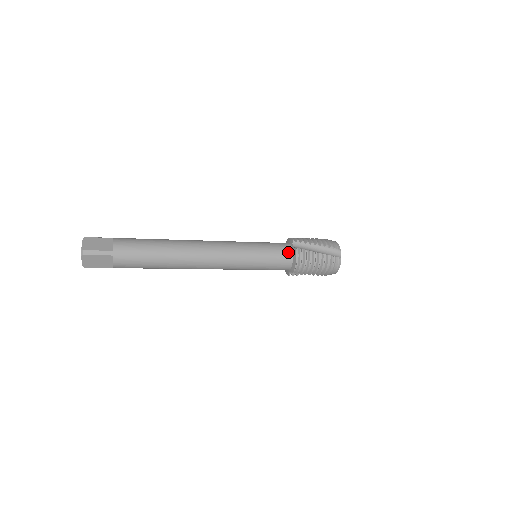
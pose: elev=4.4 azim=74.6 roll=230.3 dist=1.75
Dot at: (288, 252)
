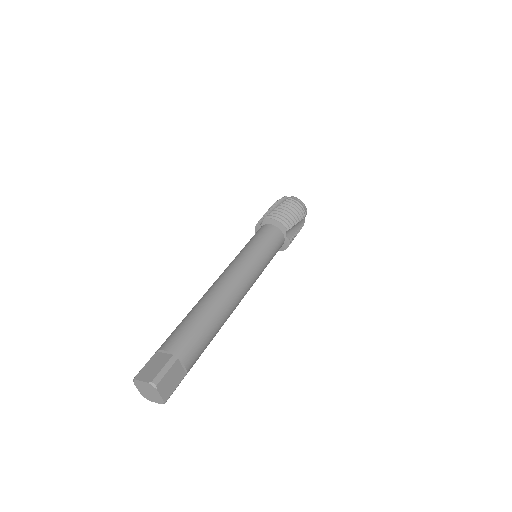
Dot at: (282, 244)
